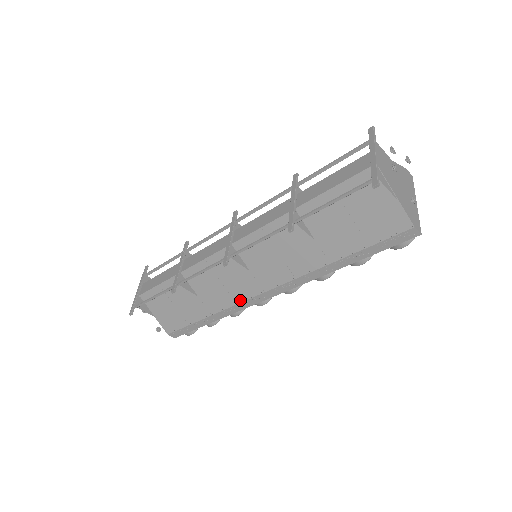
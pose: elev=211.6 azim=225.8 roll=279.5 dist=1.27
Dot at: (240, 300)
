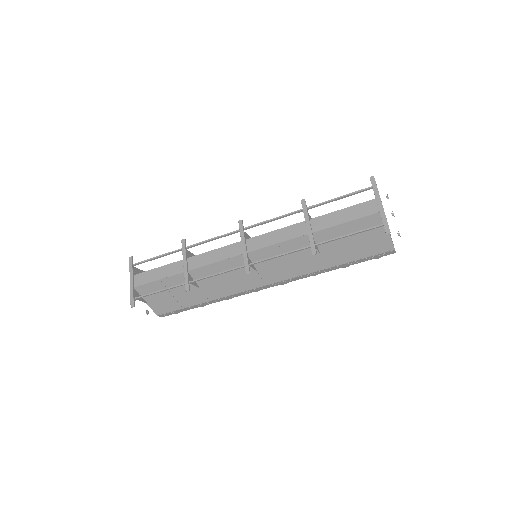
Dot at: (241, 291)
